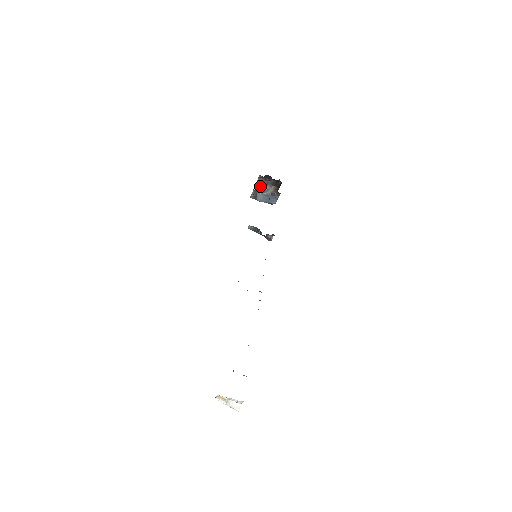
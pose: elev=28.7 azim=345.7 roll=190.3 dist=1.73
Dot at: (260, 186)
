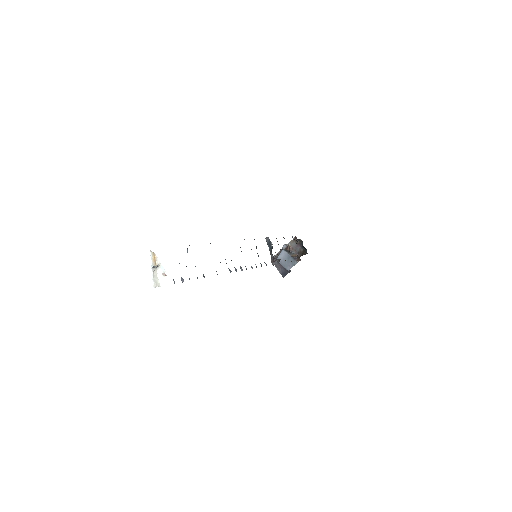
Dot at: (288, 249)
